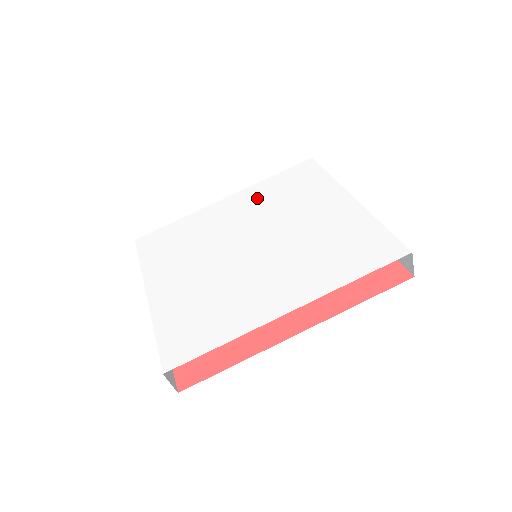
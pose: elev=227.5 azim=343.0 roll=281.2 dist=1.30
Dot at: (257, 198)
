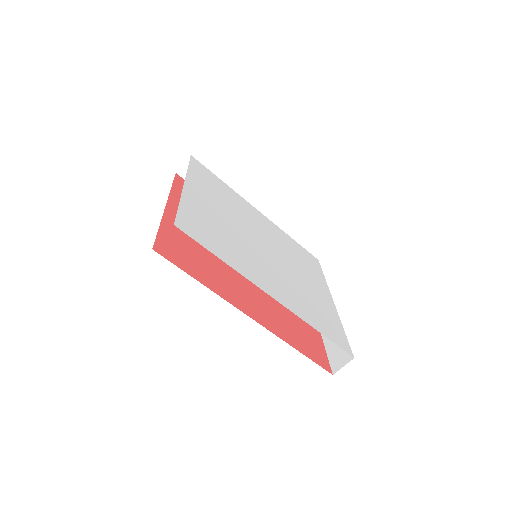
Dot at: (279, 235)
